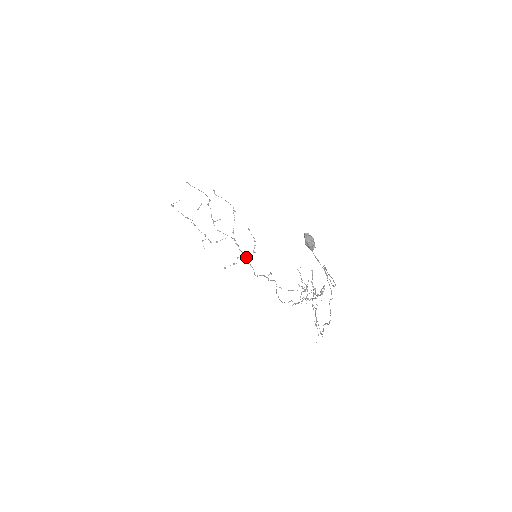
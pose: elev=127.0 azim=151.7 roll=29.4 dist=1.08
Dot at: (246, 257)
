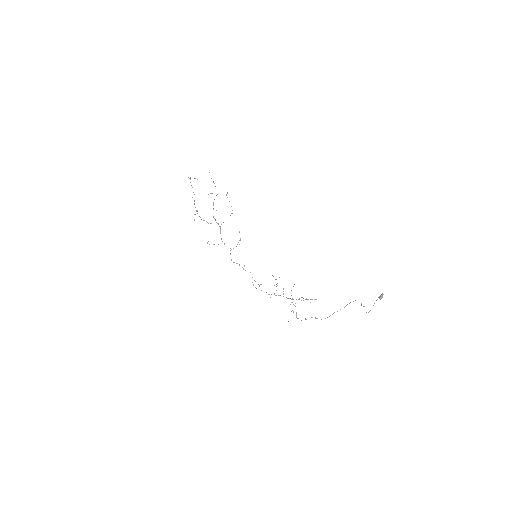
Dot at: occluded
